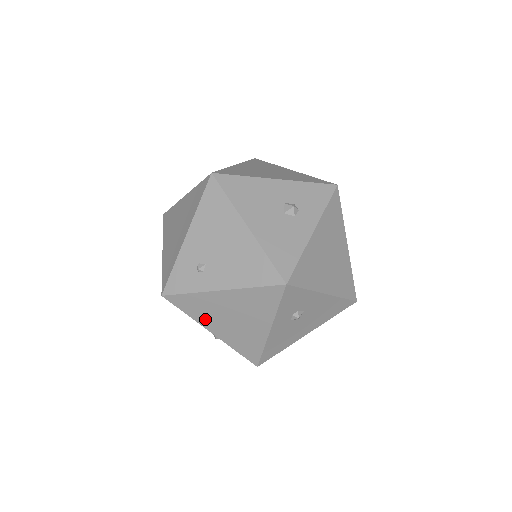
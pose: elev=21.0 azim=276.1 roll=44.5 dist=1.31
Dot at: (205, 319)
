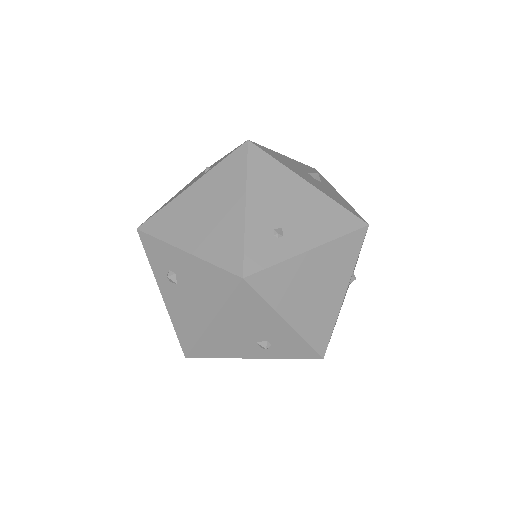
Dot at: (285, 302)
